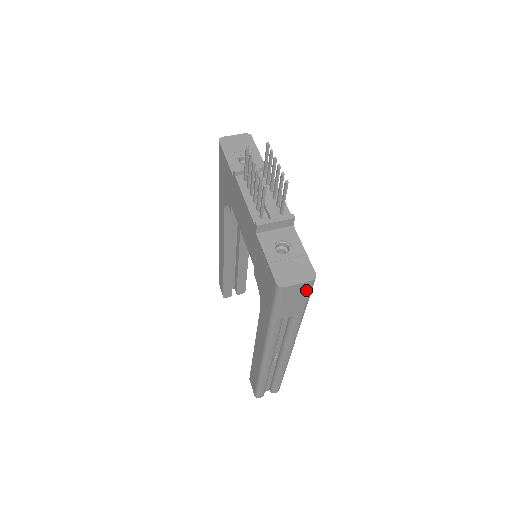
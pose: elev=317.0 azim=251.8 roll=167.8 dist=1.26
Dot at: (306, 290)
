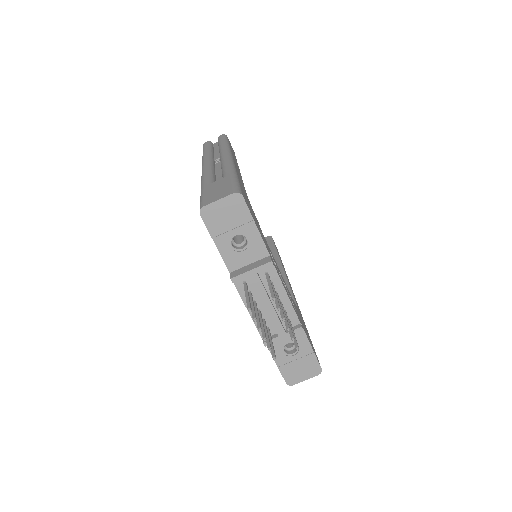
Dot at: occluded
